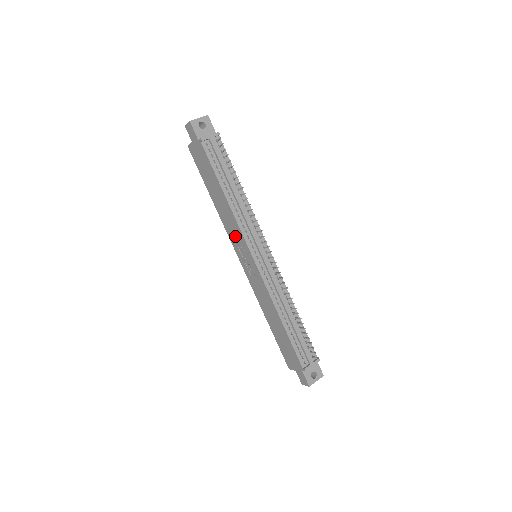
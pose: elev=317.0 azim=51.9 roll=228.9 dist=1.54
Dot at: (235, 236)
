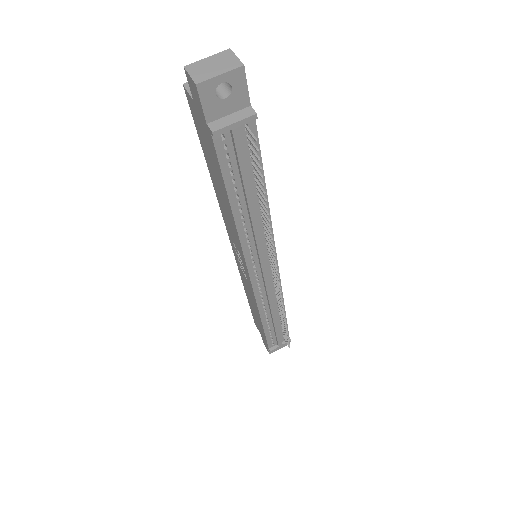
Dot at: (233, 237)
